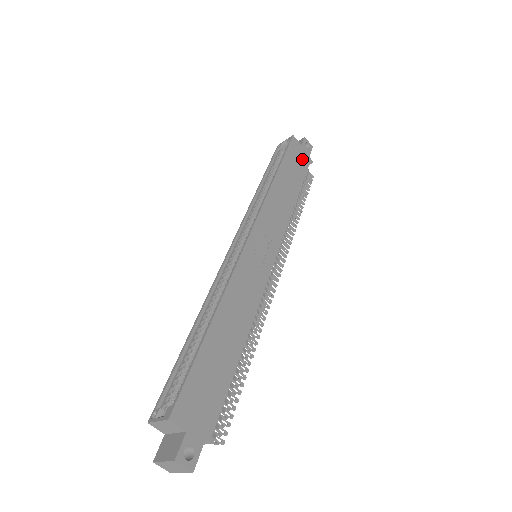
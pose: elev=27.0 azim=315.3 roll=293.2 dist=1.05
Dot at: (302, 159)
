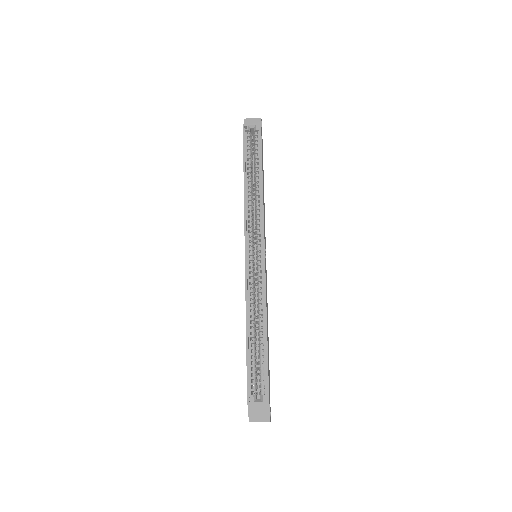
Dot at: (262, 145)
